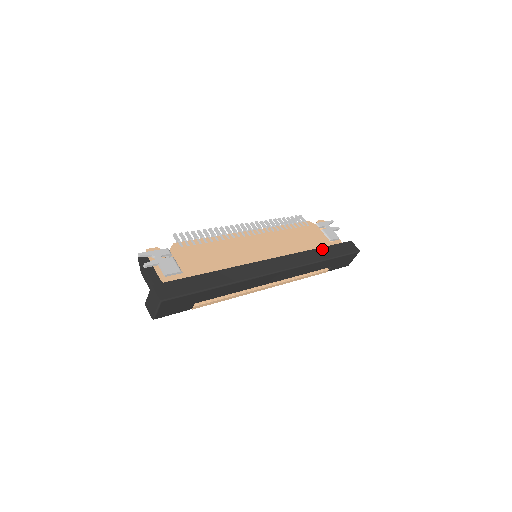
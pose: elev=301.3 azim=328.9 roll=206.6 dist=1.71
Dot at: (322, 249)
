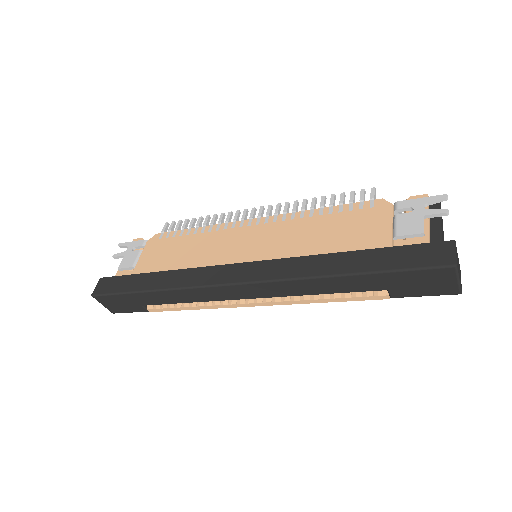
Dot at: (355, 254)
